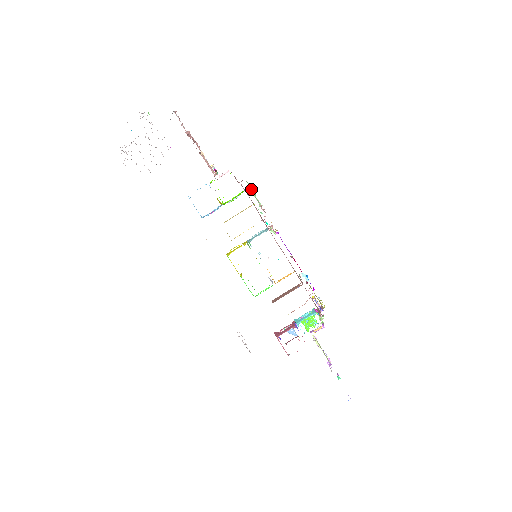
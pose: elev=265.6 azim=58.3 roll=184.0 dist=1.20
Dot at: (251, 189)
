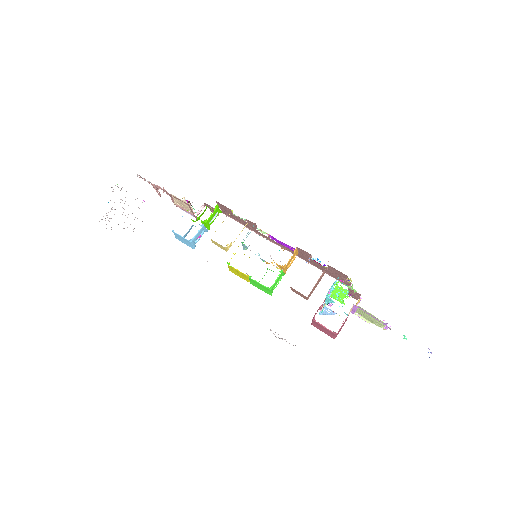
Dot at: occluded
